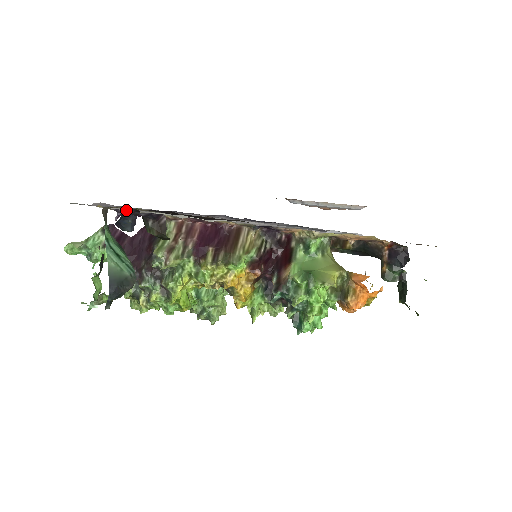
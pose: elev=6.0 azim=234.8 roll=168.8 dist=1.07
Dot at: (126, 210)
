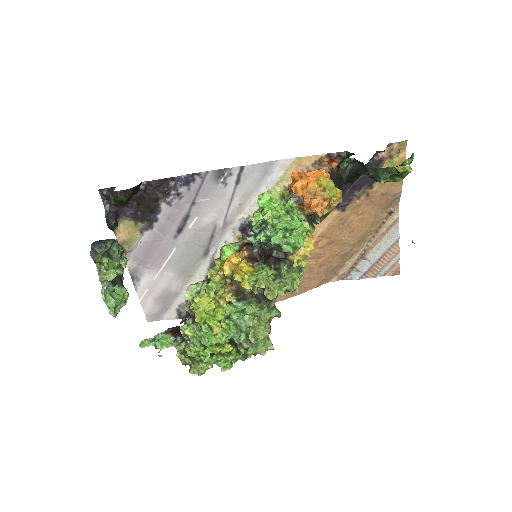
Dot at: (103, 203)
